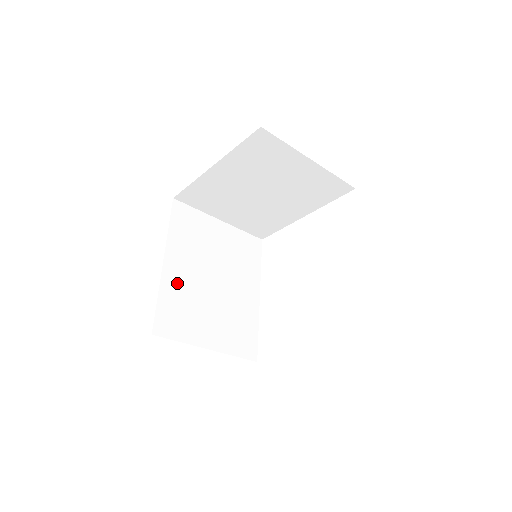
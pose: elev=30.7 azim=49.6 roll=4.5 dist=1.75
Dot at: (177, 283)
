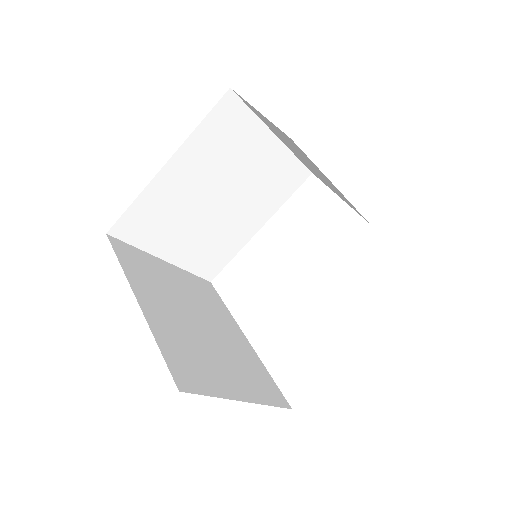
Dot at: (166, 325)
